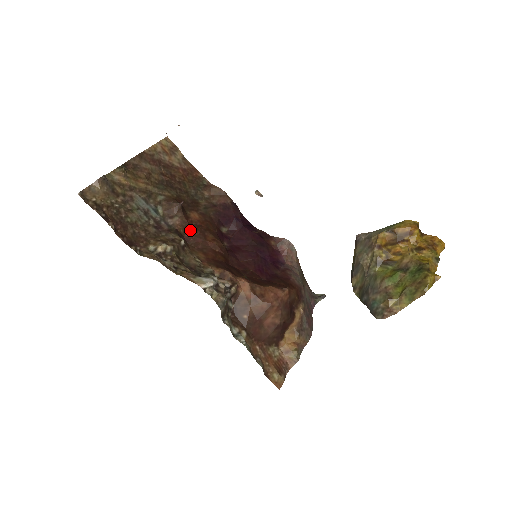
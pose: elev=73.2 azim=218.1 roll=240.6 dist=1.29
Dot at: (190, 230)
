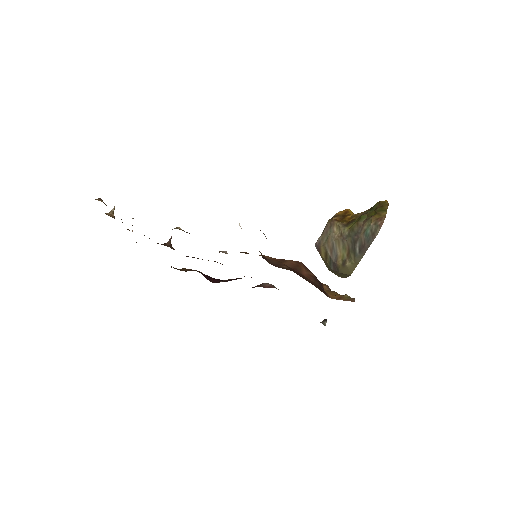
Dot at: (187, 256)
